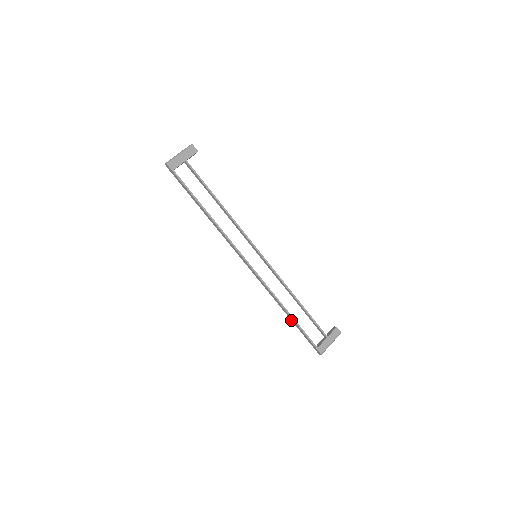
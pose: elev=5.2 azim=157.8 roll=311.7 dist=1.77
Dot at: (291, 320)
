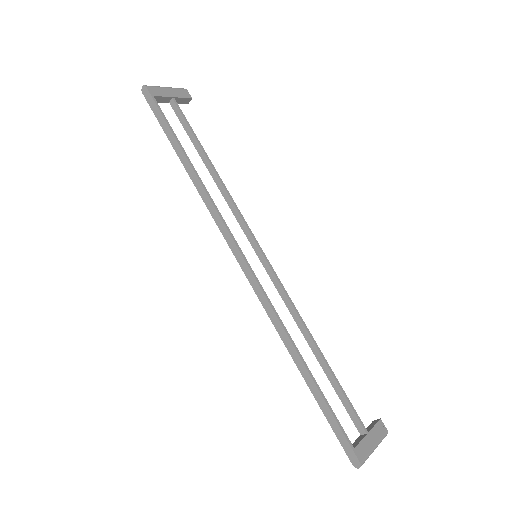
Dot at: (306, 383)
